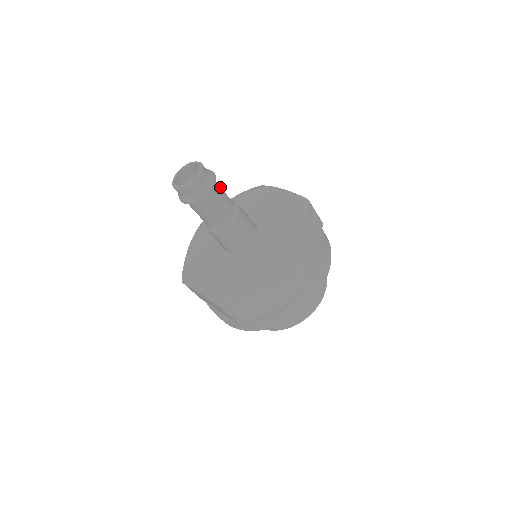
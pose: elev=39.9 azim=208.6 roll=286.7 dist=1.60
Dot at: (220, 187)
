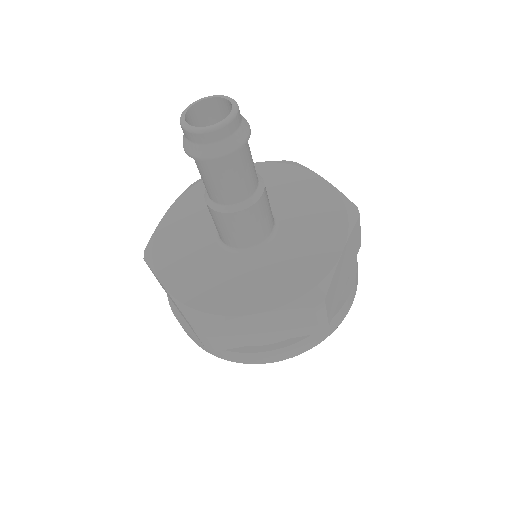
Dot at: occluded
